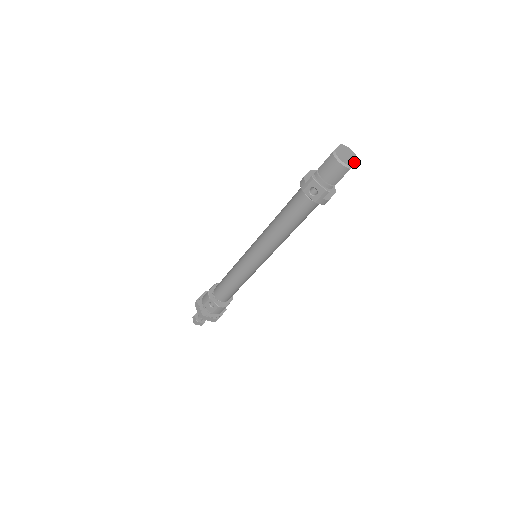
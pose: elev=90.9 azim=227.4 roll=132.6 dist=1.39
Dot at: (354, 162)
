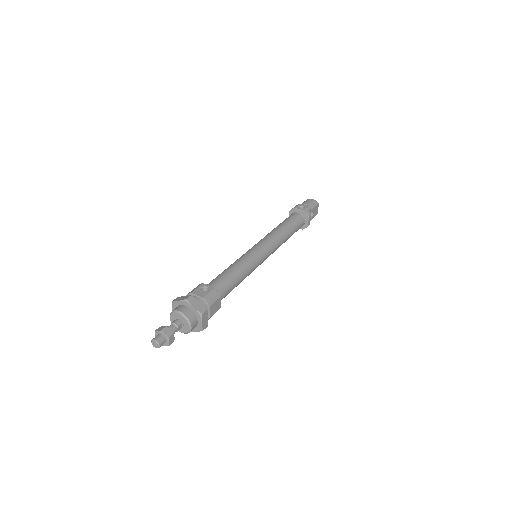
Dot at: (317, 208)
